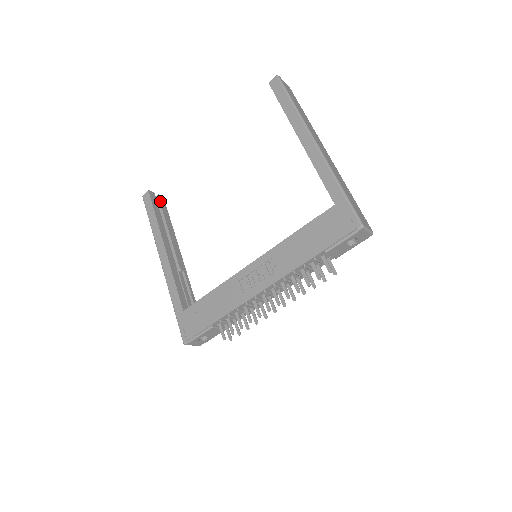
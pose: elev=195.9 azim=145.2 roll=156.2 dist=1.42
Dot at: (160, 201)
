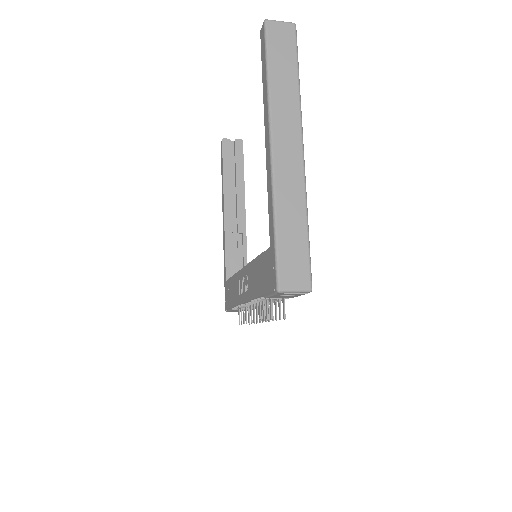
Dot at: (236, 148)
